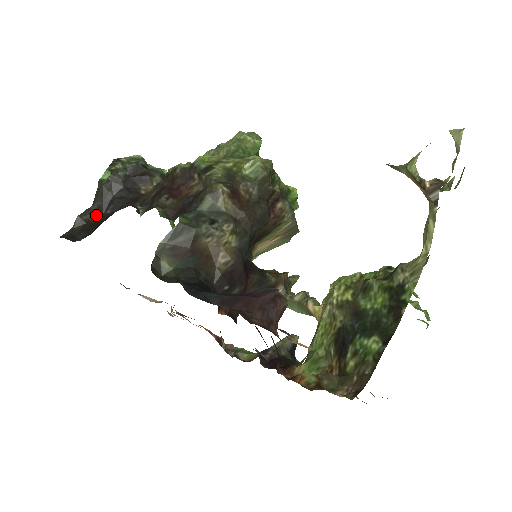
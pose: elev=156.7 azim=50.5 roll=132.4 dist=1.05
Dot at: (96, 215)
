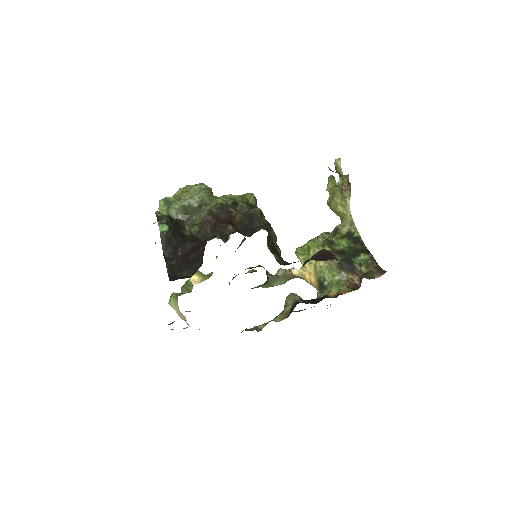
Dot at: (173, 259)
